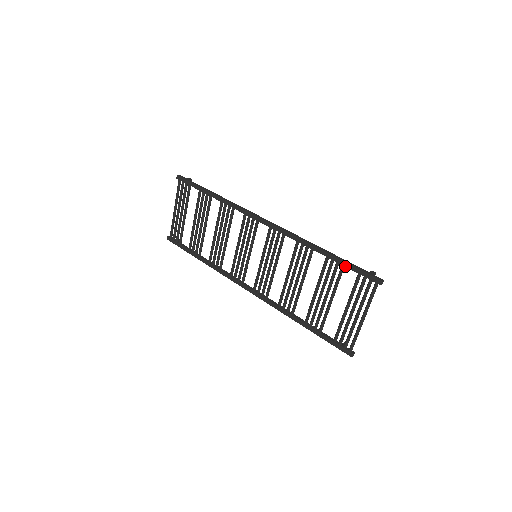
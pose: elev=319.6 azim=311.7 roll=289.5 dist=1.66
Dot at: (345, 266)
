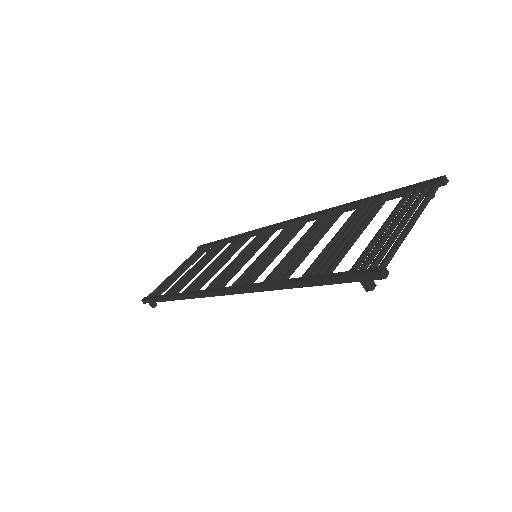
Dot at: (388, 194)
